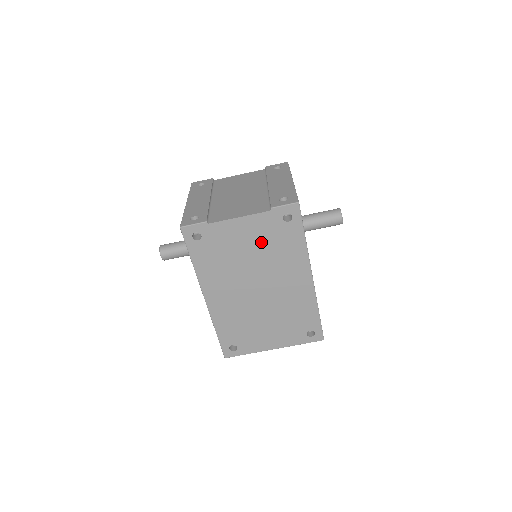
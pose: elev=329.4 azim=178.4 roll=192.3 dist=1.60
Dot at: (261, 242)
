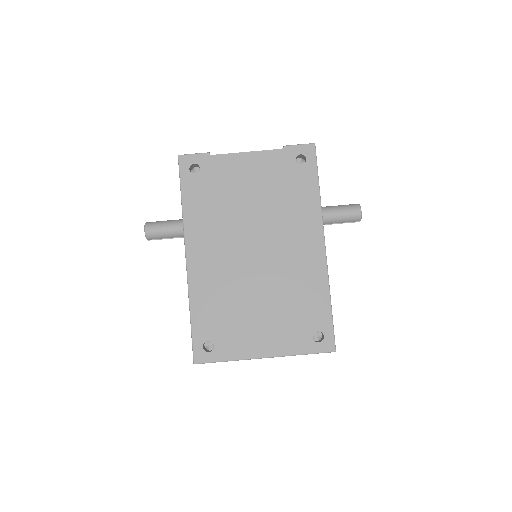
Dot at: (267, 187)
